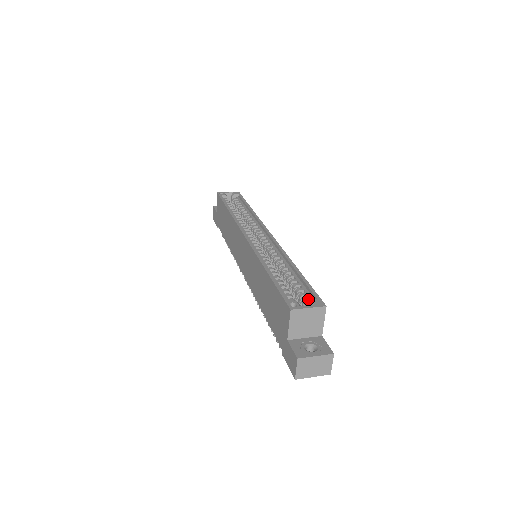
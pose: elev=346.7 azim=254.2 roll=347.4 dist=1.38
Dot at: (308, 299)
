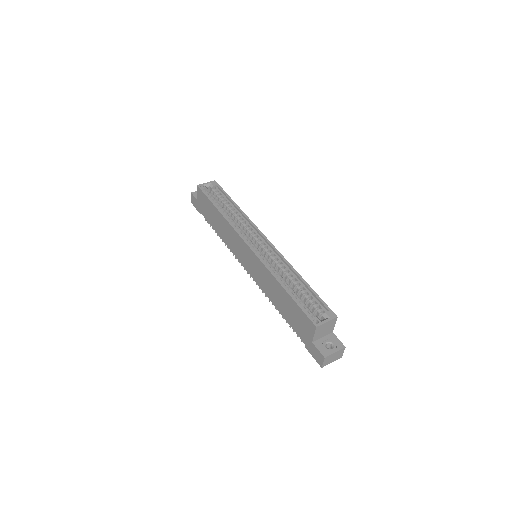
Dot at: (322, 311)
